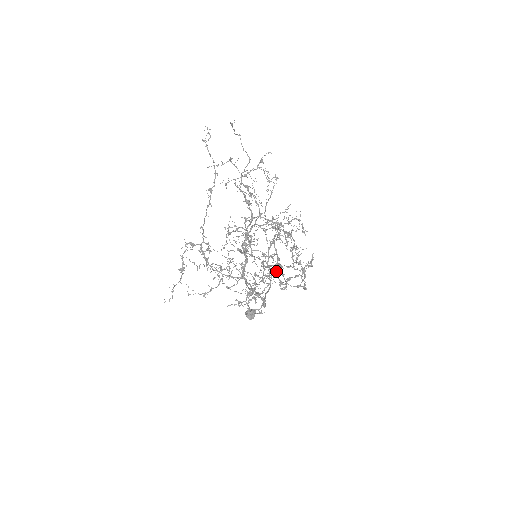
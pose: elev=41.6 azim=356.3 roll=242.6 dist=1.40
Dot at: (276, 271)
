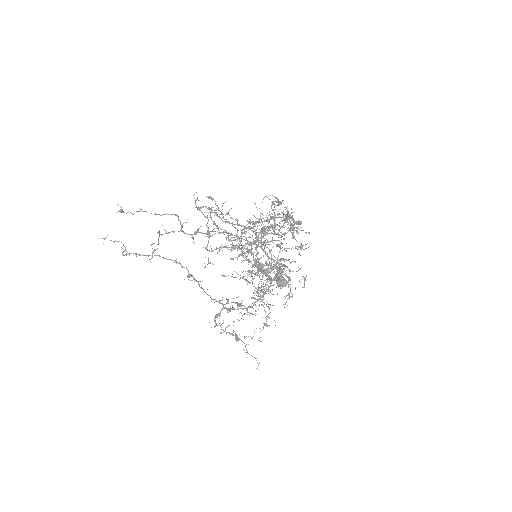
Dot at: (262, 238)
